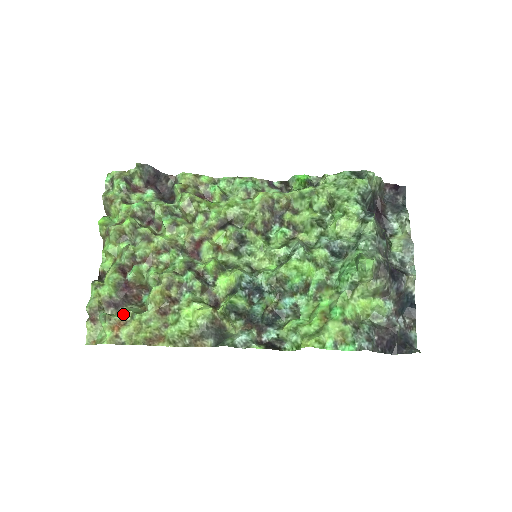
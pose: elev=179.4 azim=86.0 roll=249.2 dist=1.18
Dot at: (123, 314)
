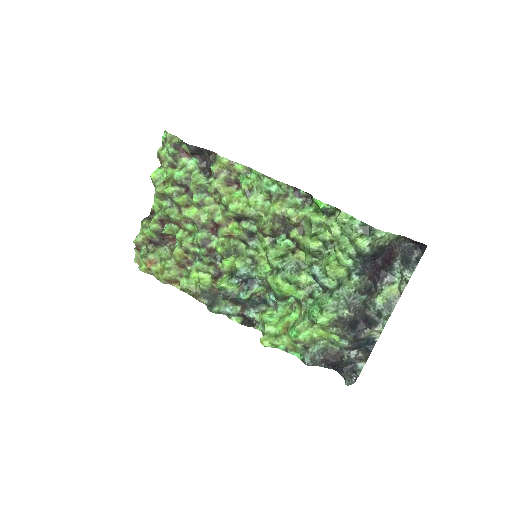
Dot at: (156, 256)
